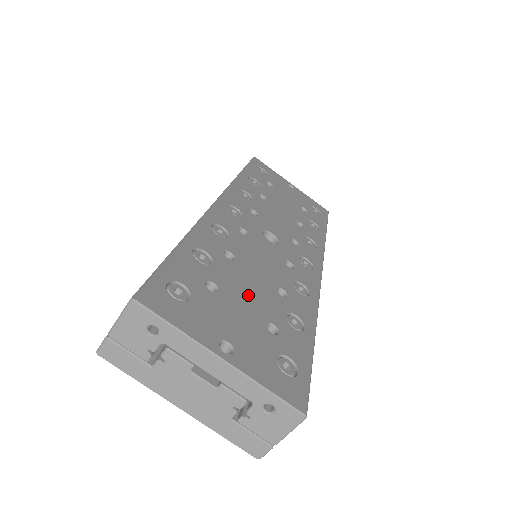
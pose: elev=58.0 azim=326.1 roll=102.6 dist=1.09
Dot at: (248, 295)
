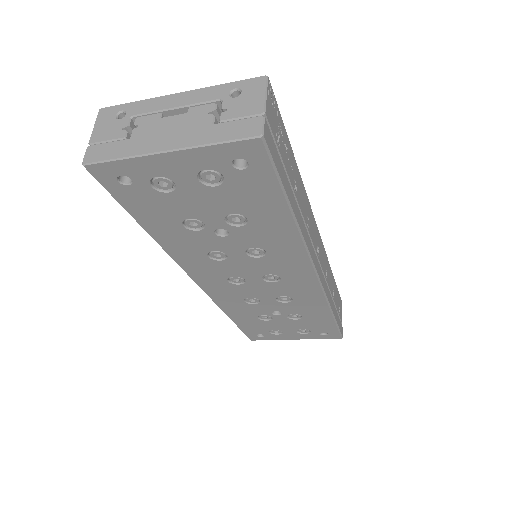
Dot at: occluded
